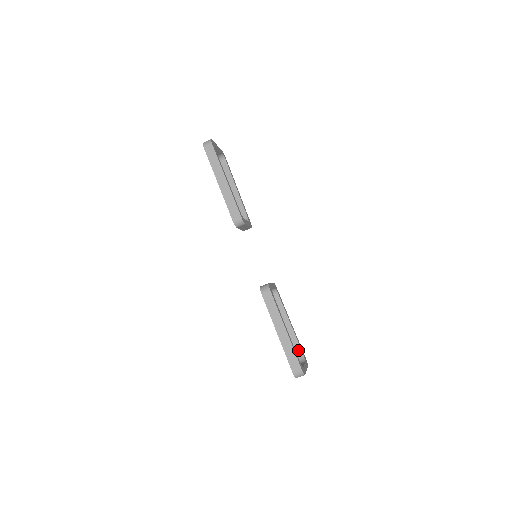
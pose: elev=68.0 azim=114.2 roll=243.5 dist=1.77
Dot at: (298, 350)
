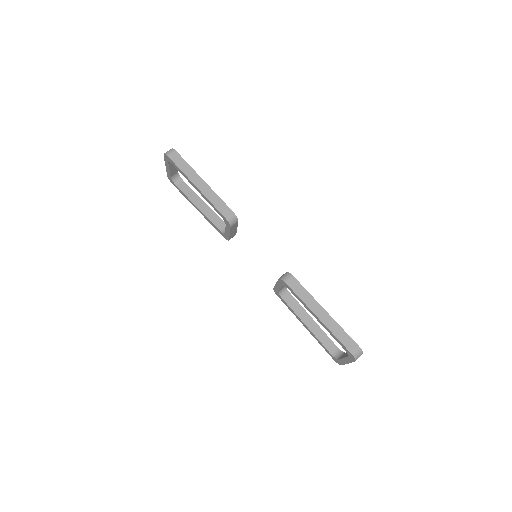
Dot at: (331, 345)
